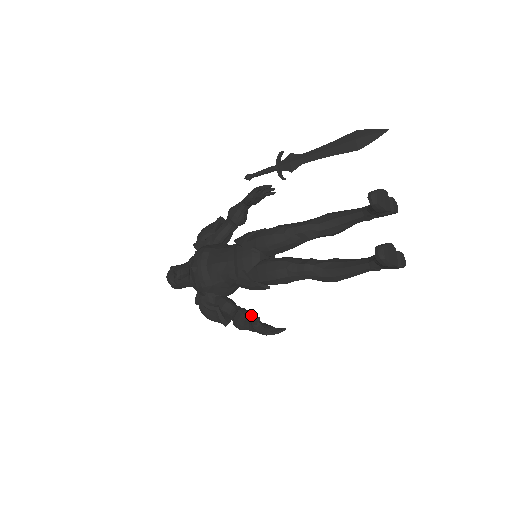
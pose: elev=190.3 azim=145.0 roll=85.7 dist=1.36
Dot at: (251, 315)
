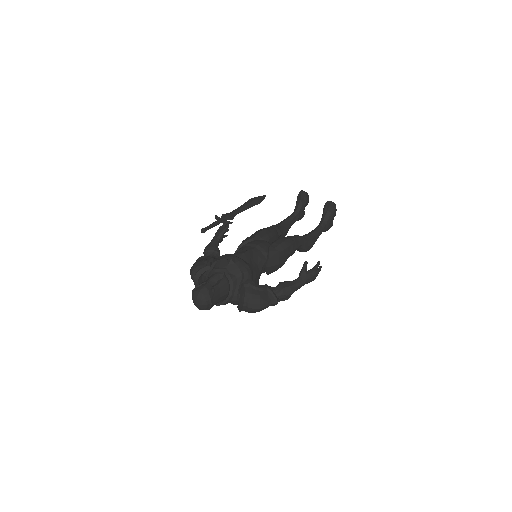
Dot at: occluded
